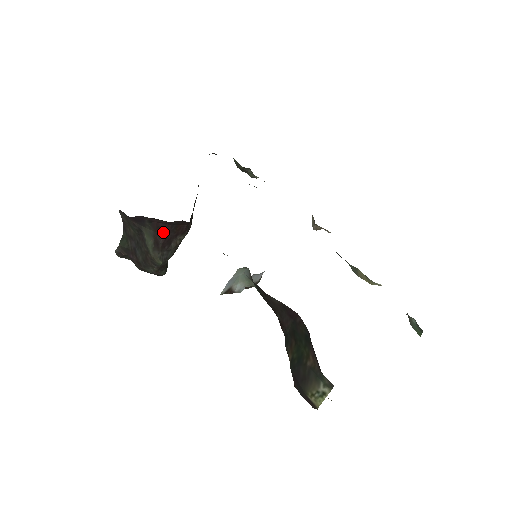
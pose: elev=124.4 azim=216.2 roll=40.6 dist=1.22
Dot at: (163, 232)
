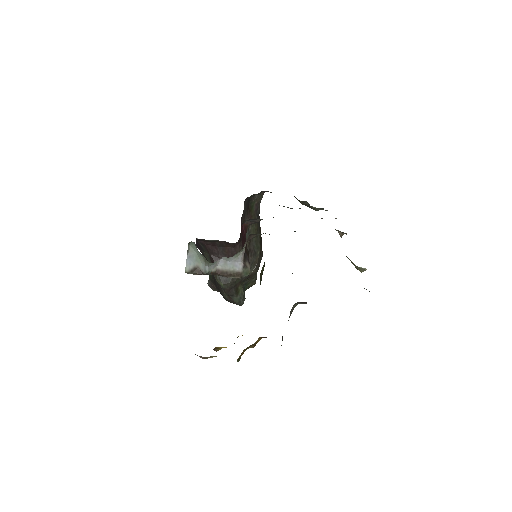
Dot at: (215, 254)
